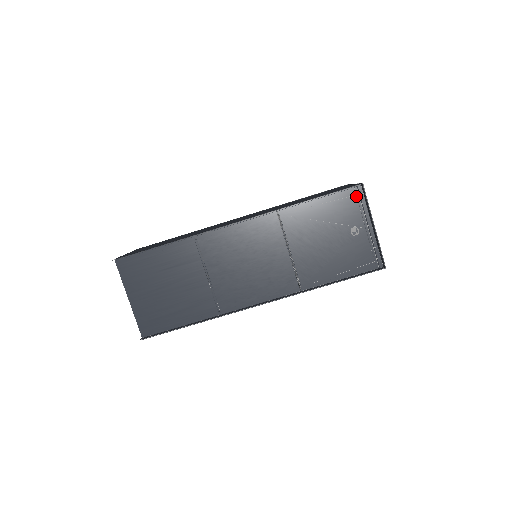
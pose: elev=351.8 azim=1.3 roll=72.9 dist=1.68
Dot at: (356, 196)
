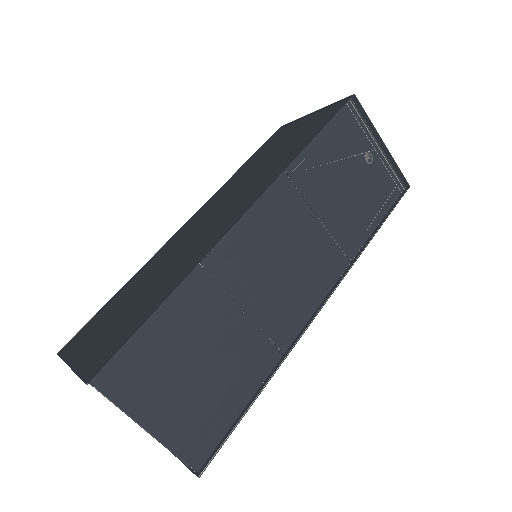
Dot at: (352, 114)
